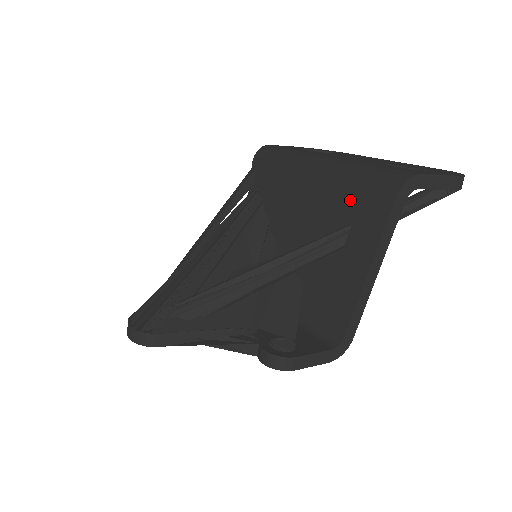
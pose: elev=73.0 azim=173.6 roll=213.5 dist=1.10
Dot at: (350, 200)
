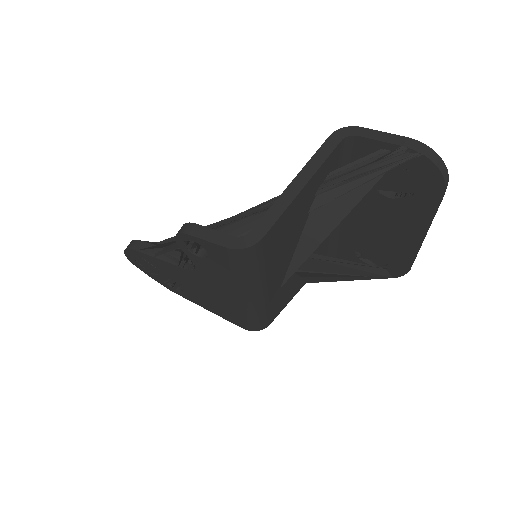
Dot at: occluded
